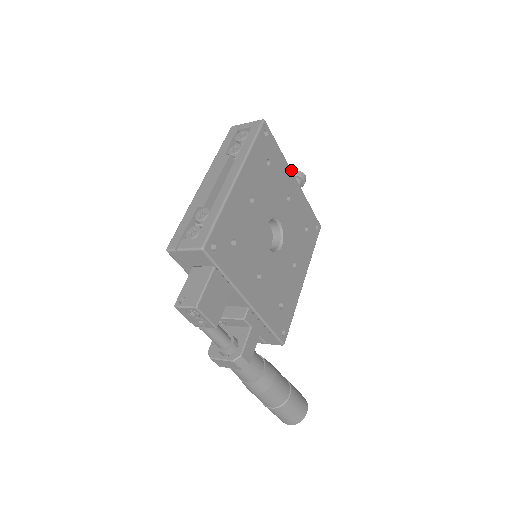
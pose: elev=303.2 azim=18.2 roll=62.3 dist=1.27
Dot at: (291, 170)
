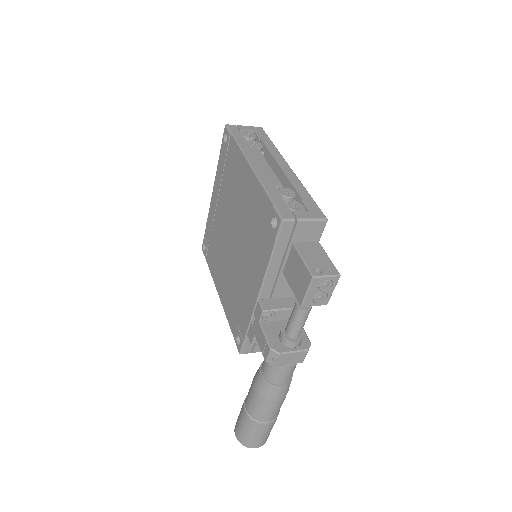
Dot at: occluded
